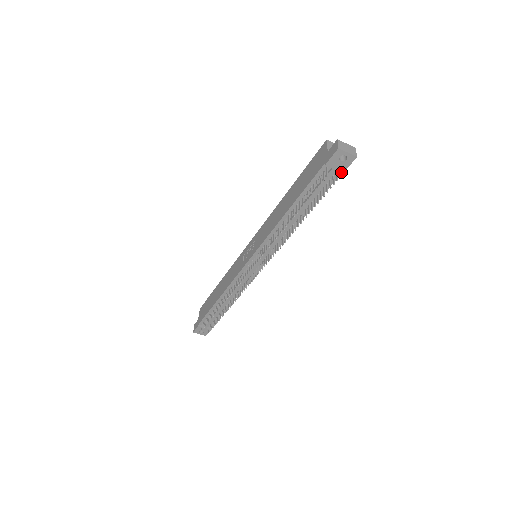
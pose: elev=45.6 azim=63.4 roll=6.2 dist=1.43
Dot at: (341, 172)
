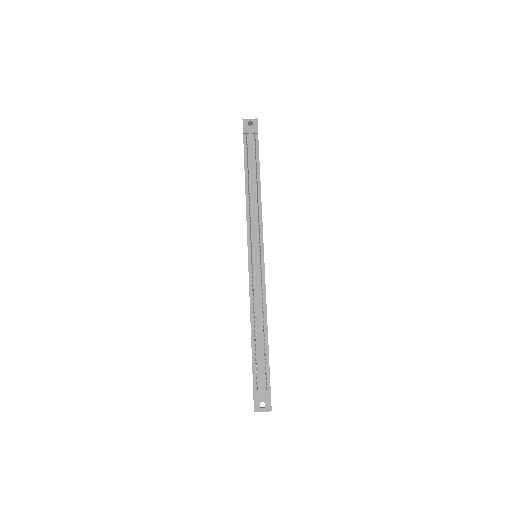
Dot at: (256, 133)
